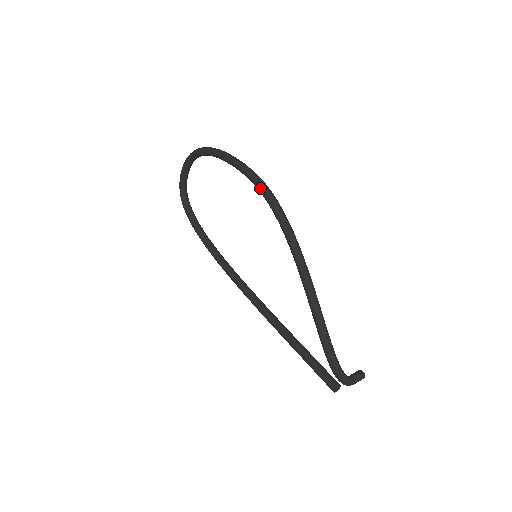
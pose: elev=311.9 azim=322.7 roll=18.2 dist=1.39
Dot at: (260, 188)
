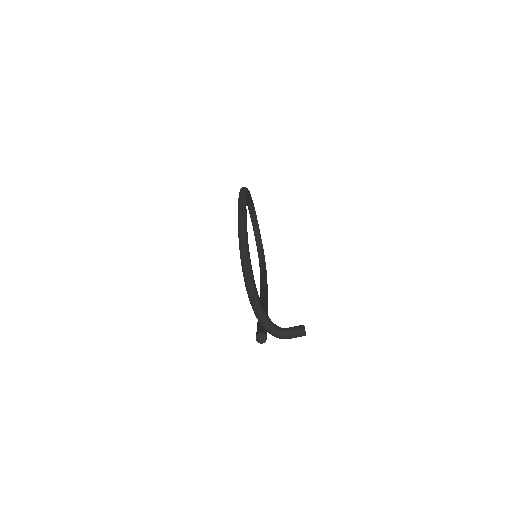
Dot at: occluded
